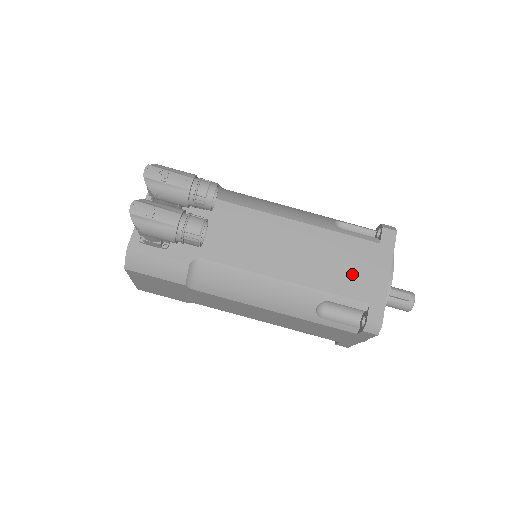
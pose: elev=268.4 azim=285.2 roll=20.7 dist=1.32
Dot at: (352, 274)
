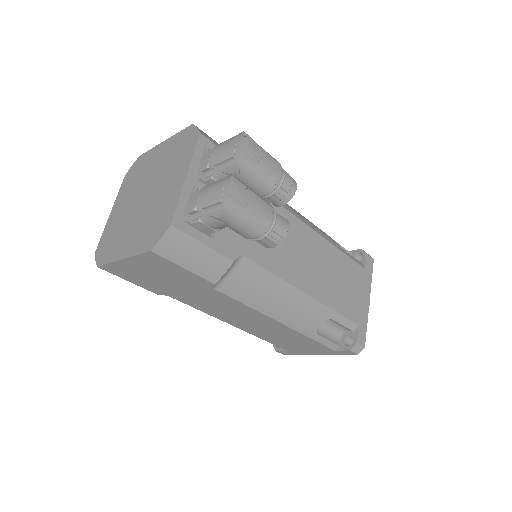
Dot at: (349, 295)
